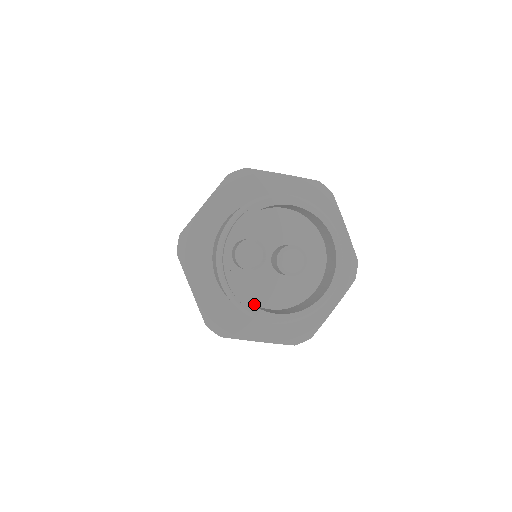
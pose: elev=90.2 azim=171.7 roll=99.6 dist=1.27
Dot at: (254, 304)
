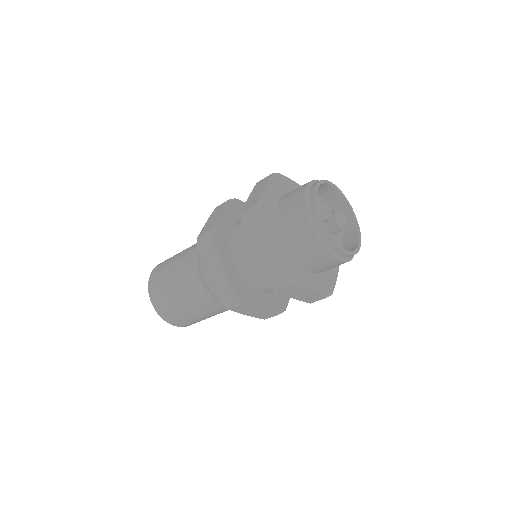
Dot at: occluded
